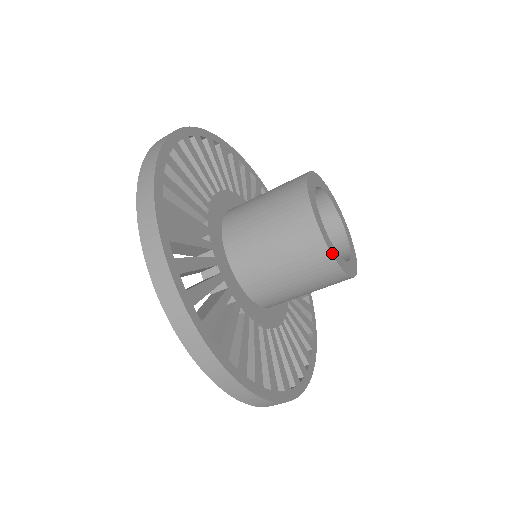
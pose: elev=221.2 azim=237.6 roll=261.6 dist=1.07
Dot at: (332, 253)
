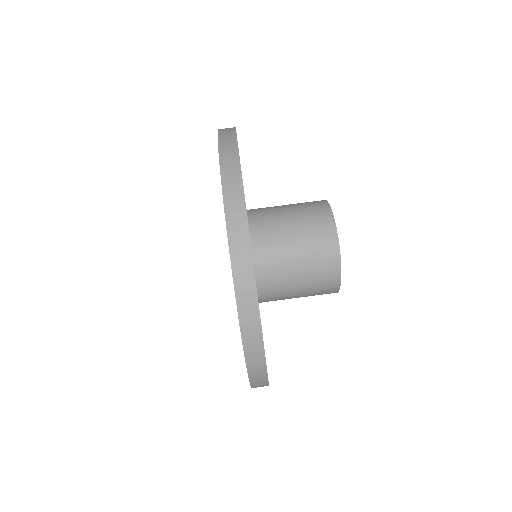
Dot at: occluded
